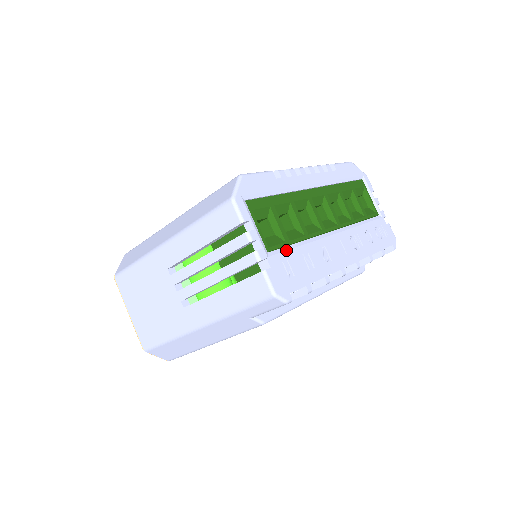
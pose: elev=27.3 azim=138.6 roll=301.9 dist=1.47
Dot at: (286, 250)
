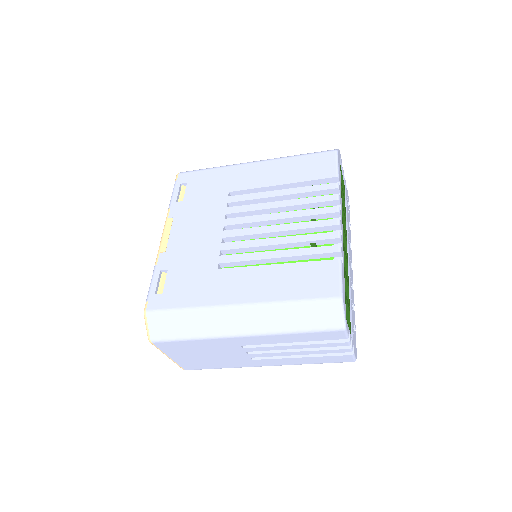
Dot at: occluded
